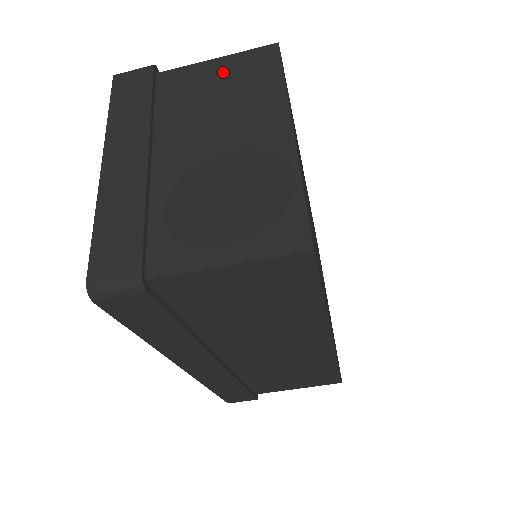
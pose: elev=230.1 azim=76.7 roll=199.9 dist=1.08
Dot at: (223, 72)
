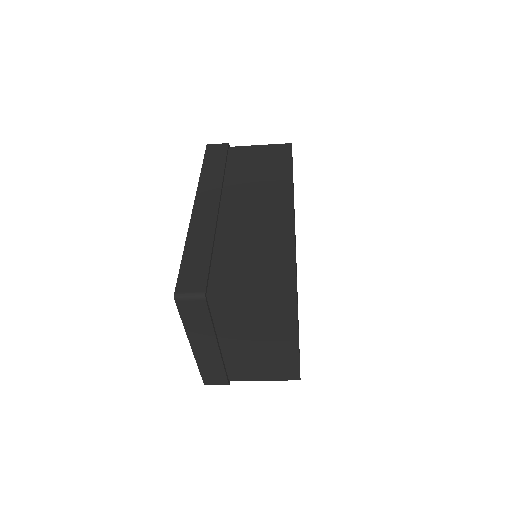
Dot at: (257, 305)
